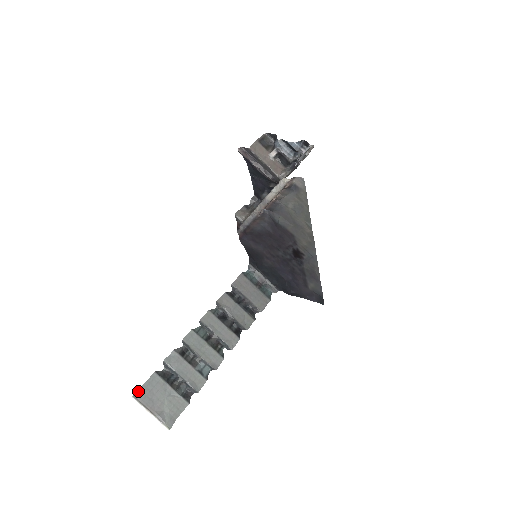
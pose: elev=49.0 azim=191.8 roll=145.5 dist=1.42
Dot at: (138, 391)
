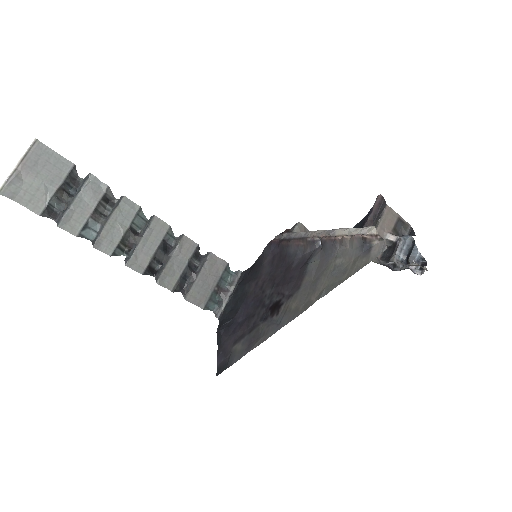
Dot at: (45, 145)
